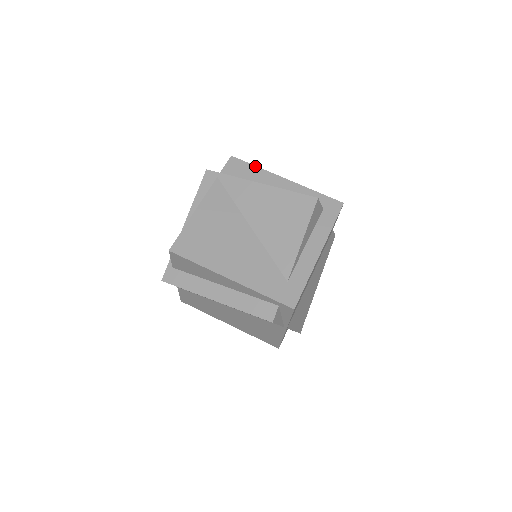
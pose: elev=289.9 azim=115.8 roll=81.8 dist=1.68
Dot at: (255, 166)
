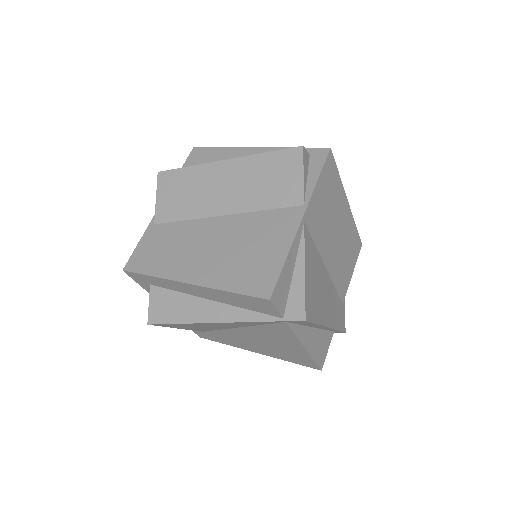
Dot at: occluded
